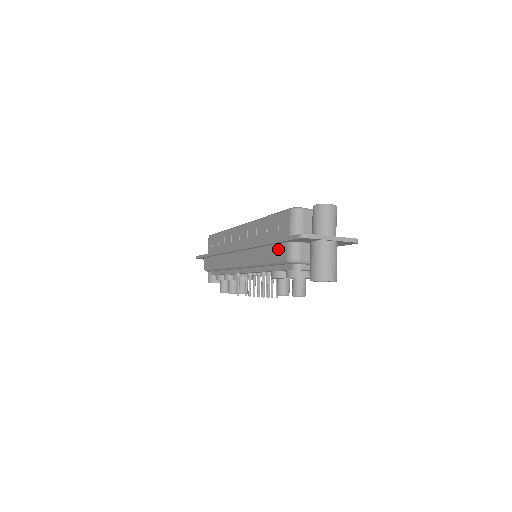
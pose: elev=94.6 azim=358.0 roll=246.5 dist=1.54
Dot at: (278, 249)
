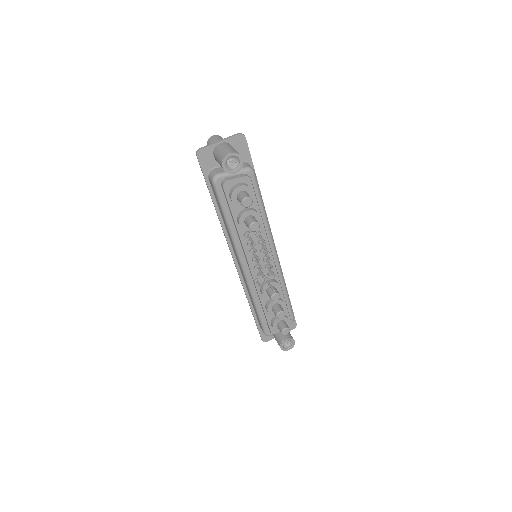
Dot at: (214, 192)
